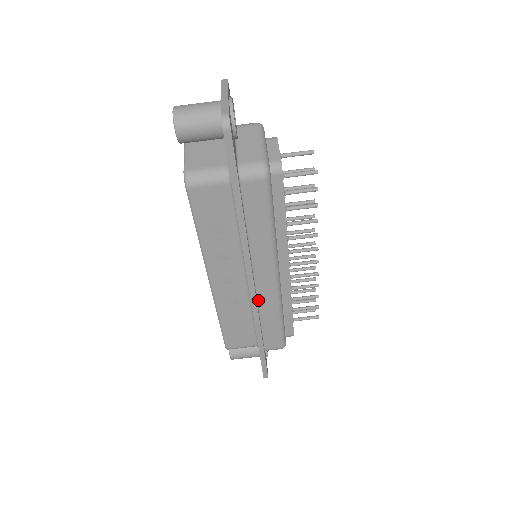
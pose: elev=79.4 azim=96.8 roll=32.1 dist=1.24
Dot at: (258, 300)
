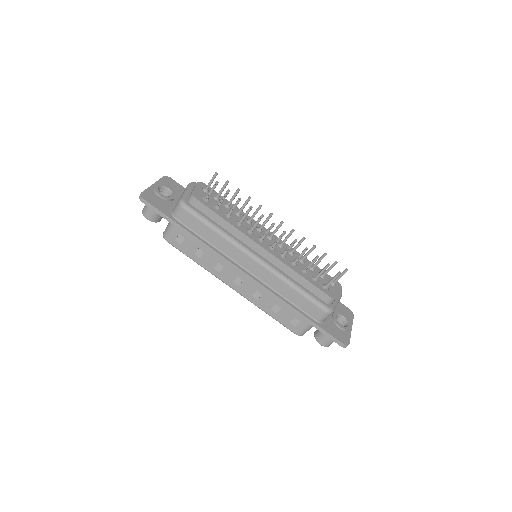
Dot at: (265, 283)
